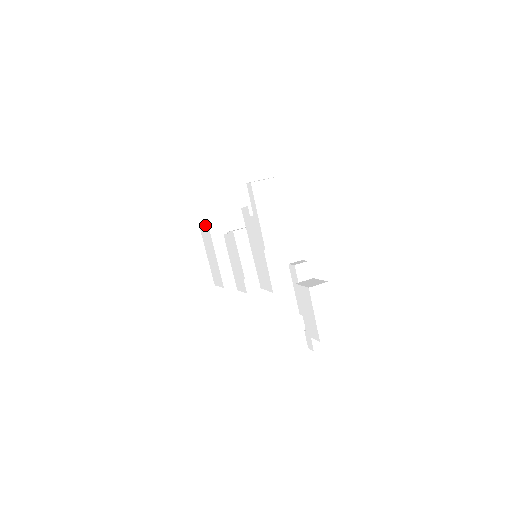
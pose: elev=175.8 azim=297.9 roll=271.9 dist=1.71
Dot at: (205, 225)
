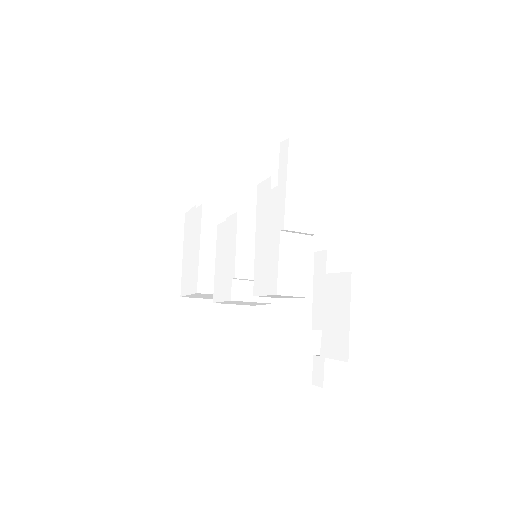
Dot at: (196, 209)
